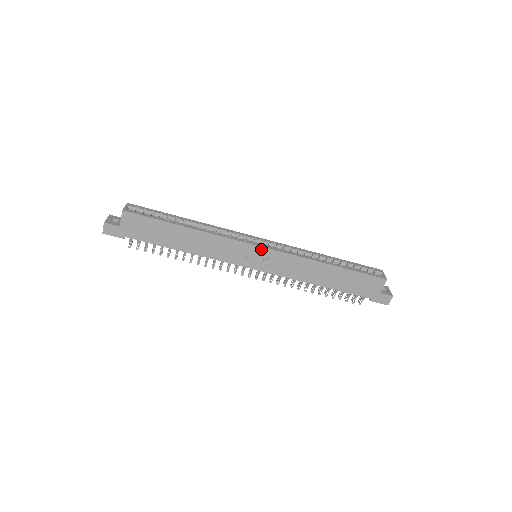
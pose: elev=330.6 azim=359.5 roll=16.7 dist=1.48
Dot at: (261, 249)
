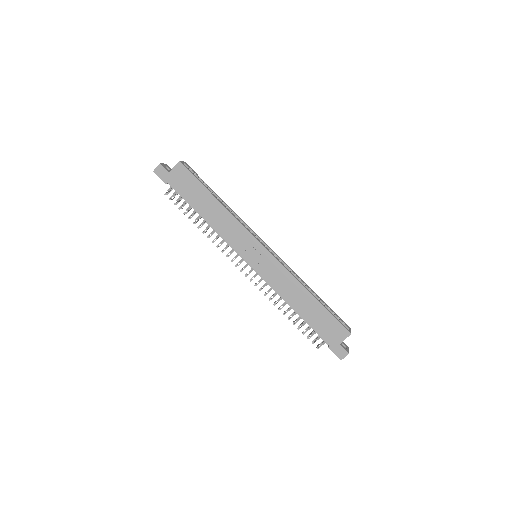
Dot at: (264, 249)
